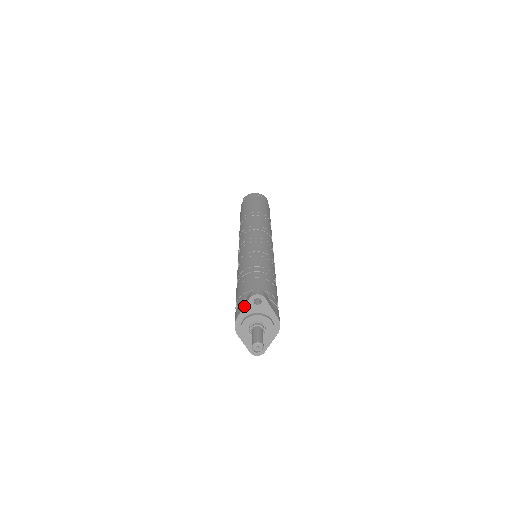
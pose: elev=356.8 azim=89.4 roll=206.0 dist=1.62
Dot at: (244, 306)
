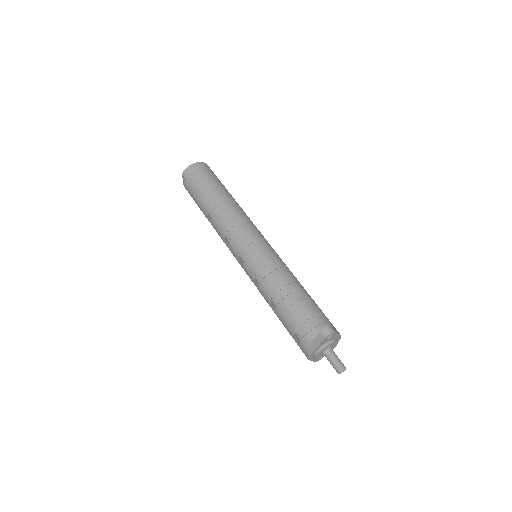
Dot at: (319, 345)
